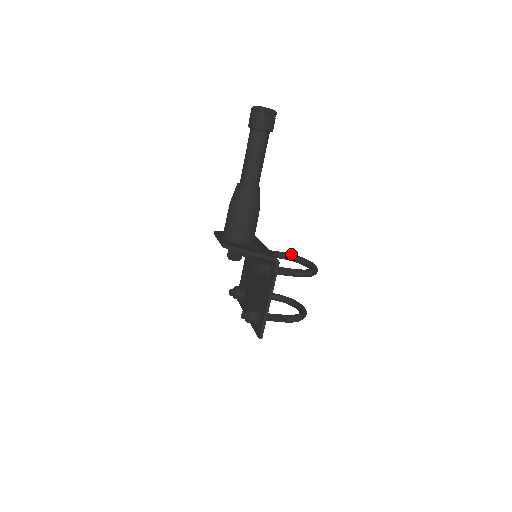
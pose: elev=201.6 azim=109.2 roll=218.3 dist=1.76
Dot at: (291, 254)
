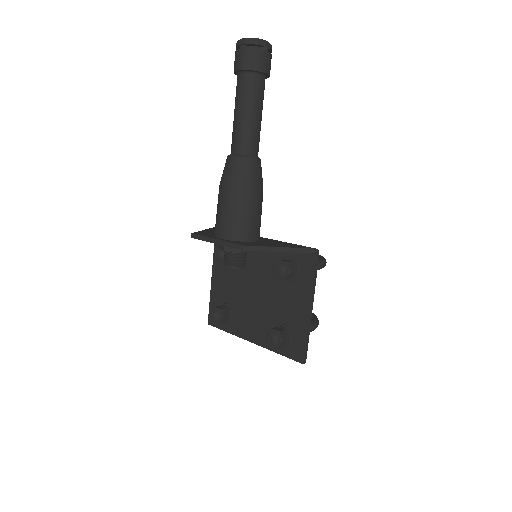
Dot at: occluded
